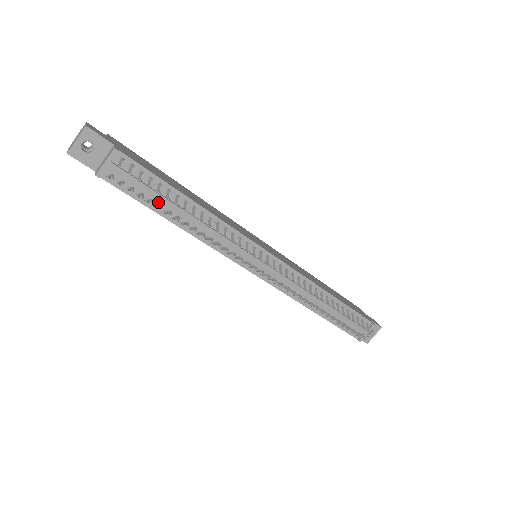
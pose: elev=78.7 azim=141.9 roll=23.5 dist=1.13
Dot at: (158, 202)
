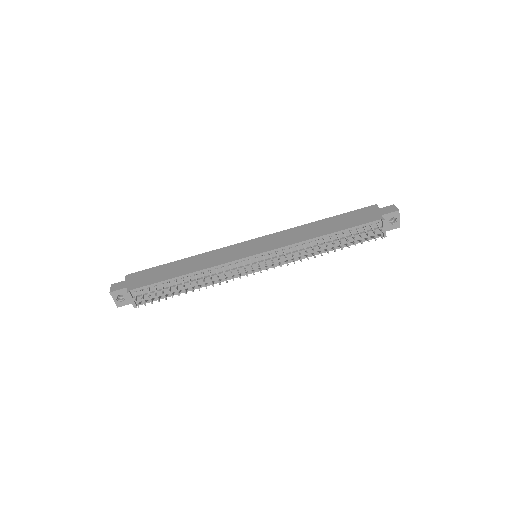
Dot at: (172, 290)
